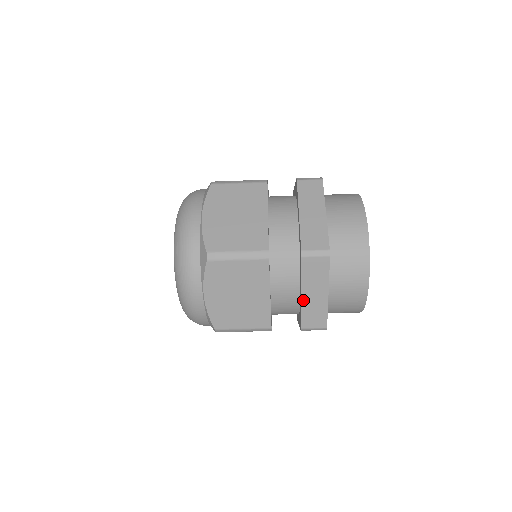
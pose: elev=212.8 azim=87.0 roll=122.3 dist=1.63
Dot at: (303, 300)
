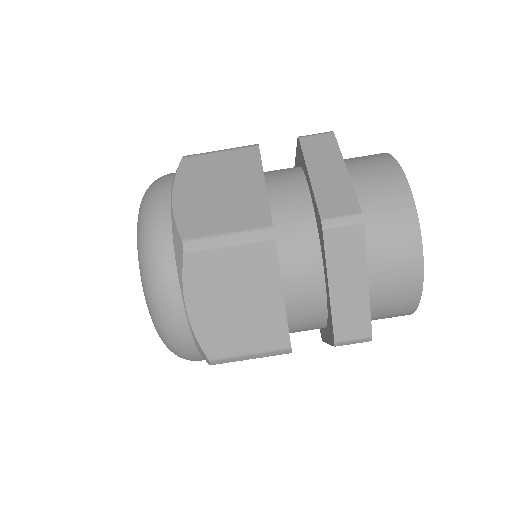
Dot at: (313, 182)
